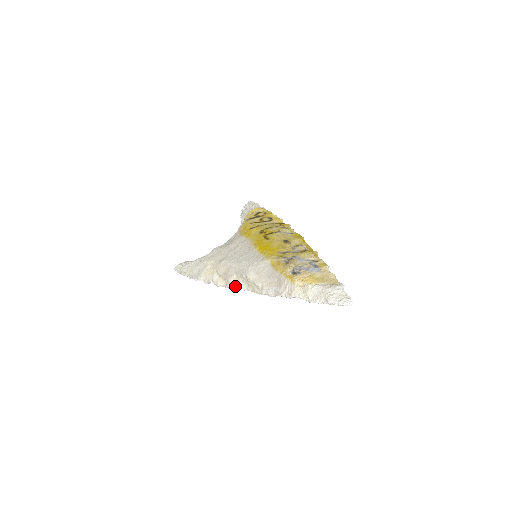
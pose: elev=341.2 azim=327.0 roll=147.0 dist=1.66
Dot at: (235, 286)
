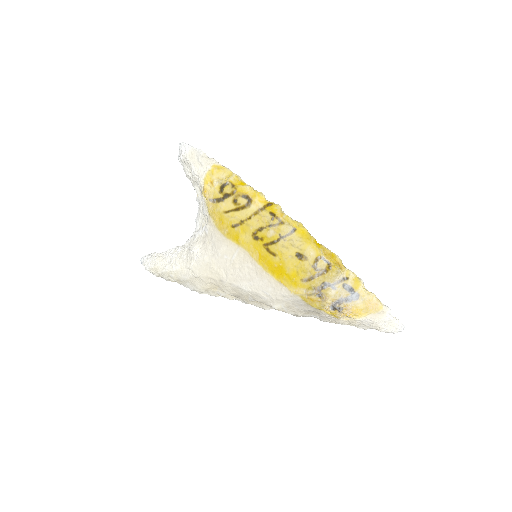
Dot at: occluded
